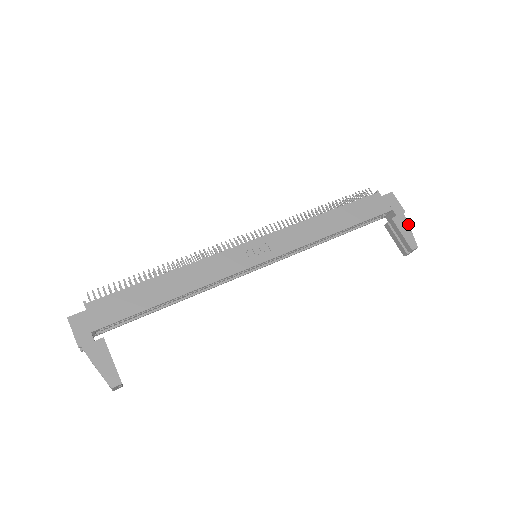
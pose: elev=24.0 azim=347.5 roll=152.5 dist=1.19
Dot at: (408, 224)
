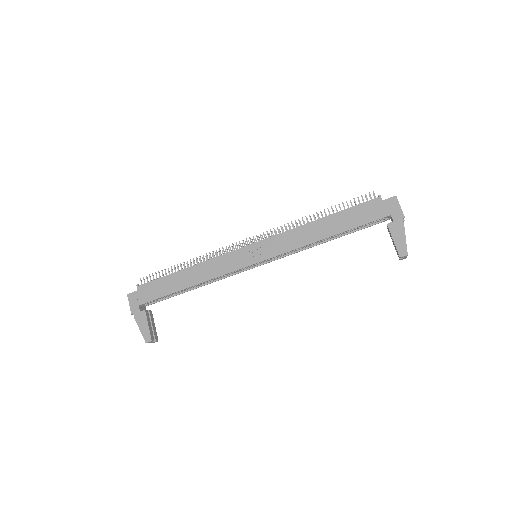
Dot at: (404, 230)
